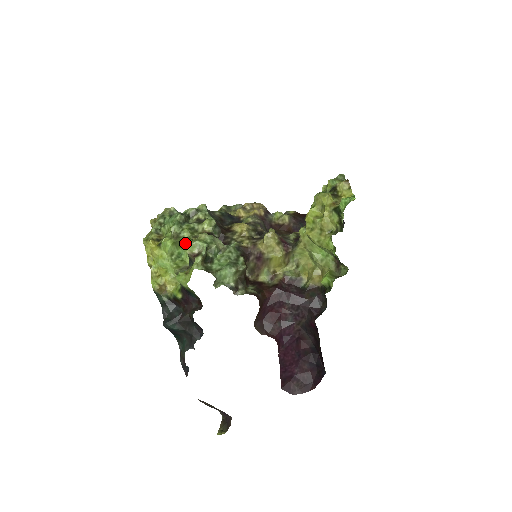
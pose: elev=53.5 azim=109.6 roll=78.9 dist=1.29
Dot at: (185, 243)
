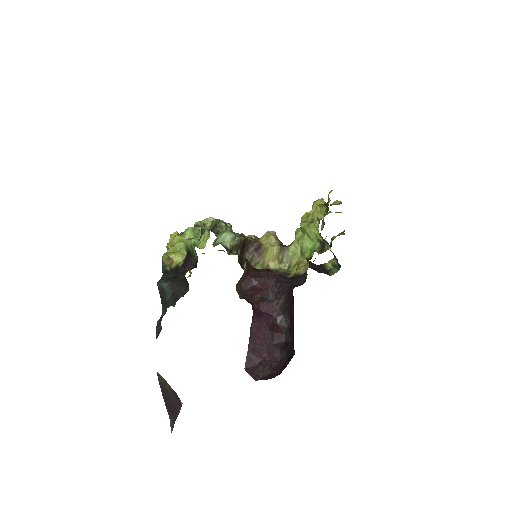
Dot at: (202, 235)
